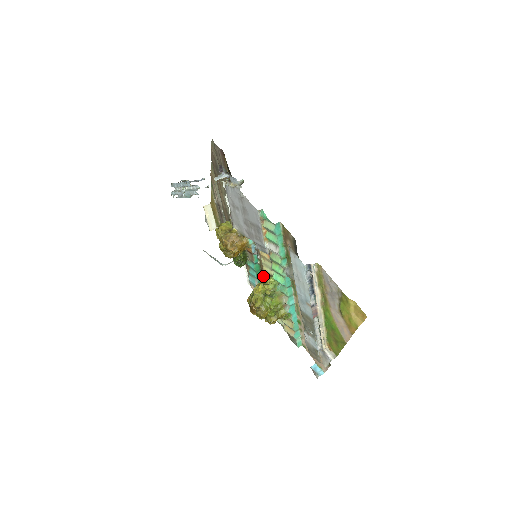
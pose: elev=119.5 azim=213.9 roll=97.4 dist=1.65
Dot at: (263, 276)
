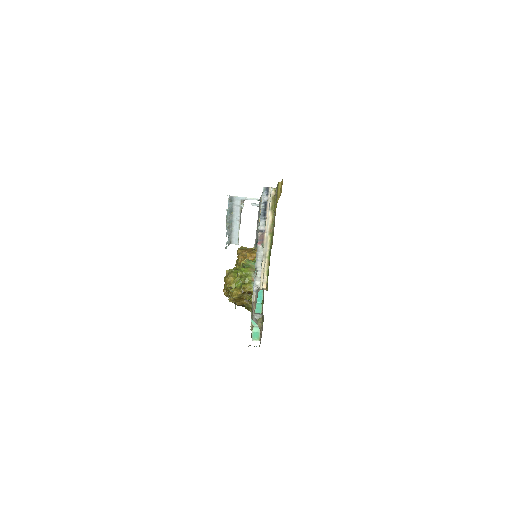
Dot at: occluded
